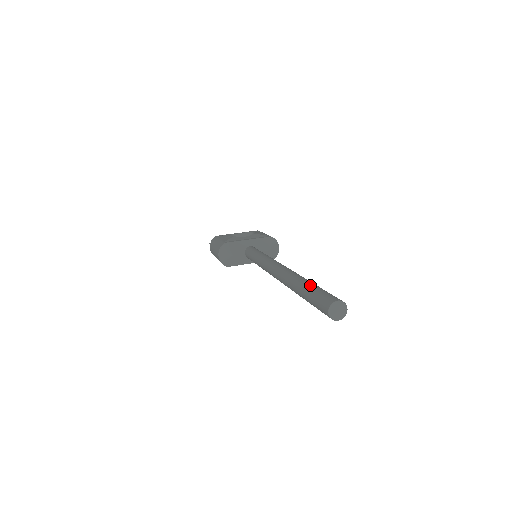
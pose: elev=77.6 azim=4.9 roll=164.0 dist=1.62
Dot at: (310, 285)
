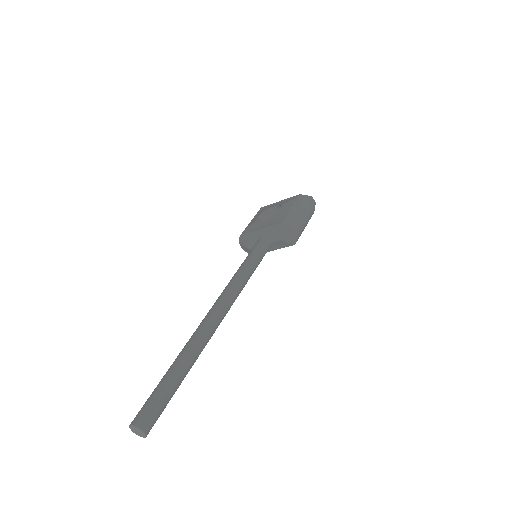
Dot at: (164, 376)
